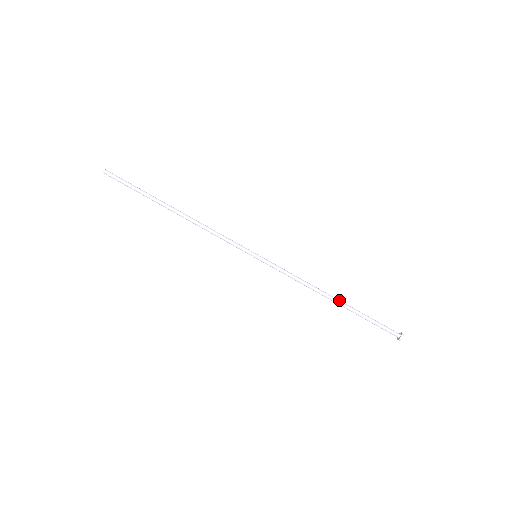
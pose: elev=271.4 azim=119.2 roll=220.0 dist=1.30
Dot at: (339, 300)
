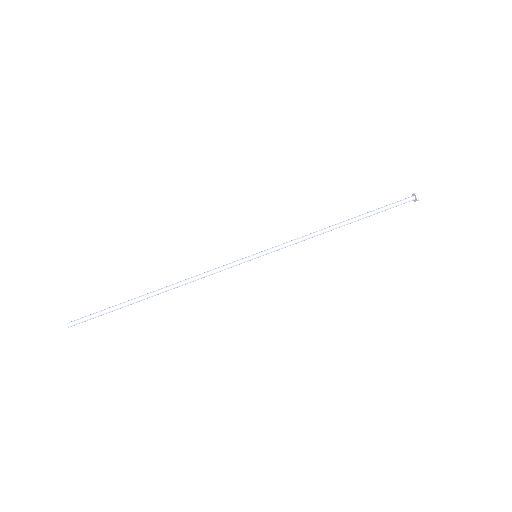
Dot at: (348, 220)
